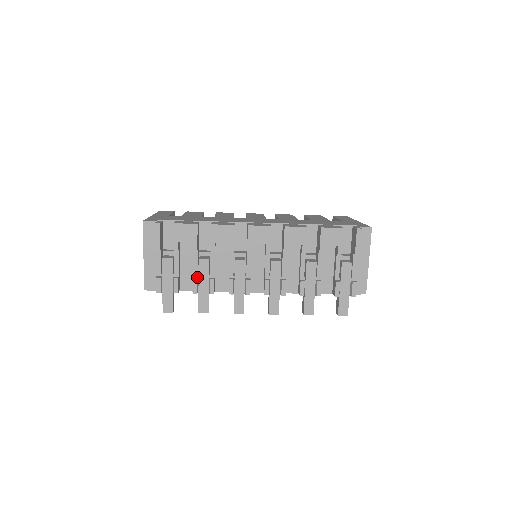
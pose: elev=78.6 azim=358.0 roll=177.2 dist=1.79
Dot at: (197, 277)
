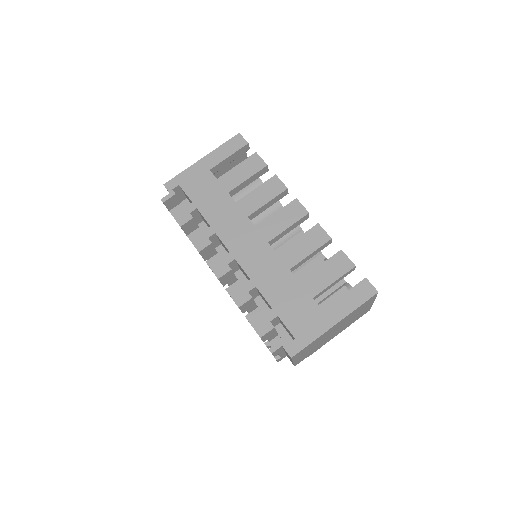
Dot at: occluded
